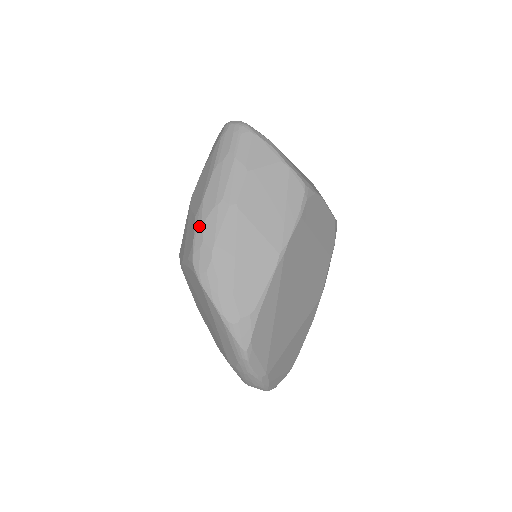
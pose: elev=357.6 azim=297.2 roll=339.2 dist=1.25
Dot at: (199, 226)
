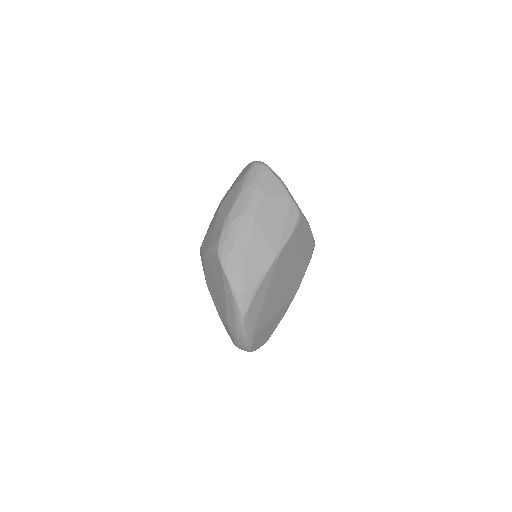
Dot at: (226, 227)
